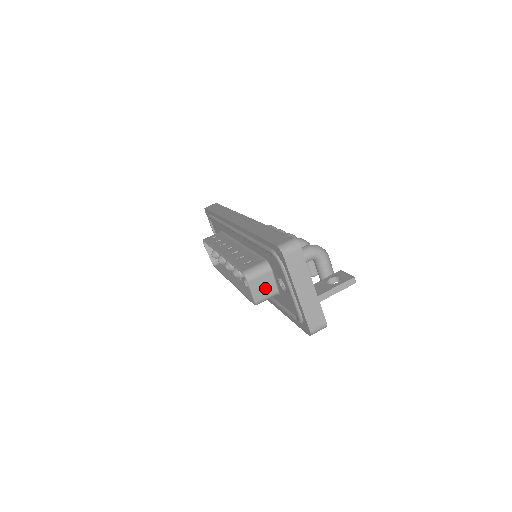
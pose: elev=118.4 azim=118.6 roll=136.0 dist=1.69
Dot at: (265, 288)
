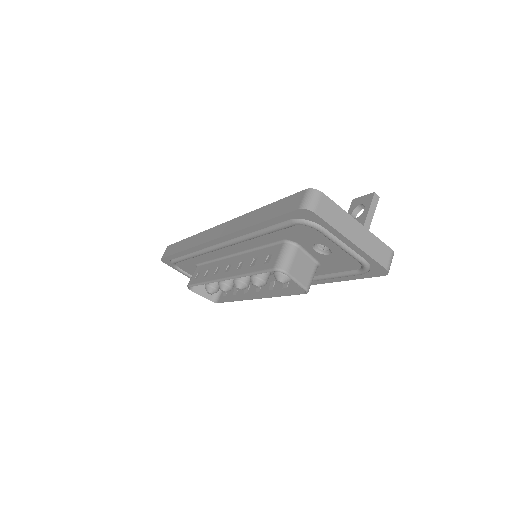
Dot at: (305, 268)
